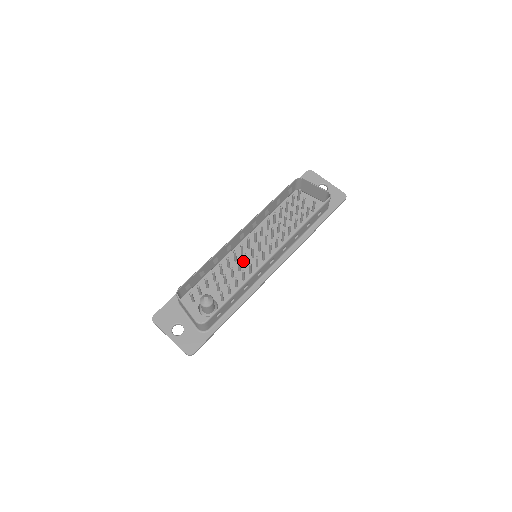
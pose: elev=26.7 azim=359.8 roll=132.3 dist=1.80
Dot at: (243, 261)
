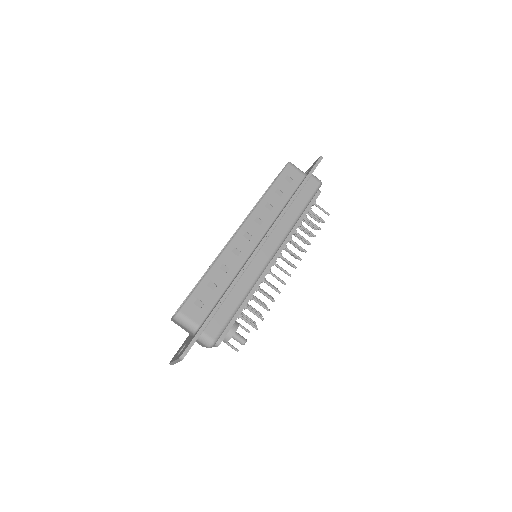
Dot at: occluded
